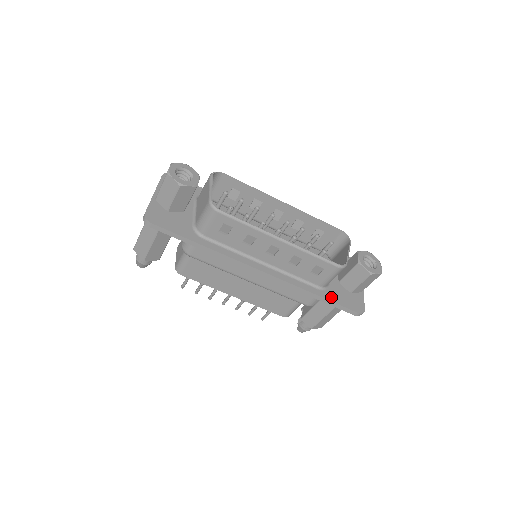
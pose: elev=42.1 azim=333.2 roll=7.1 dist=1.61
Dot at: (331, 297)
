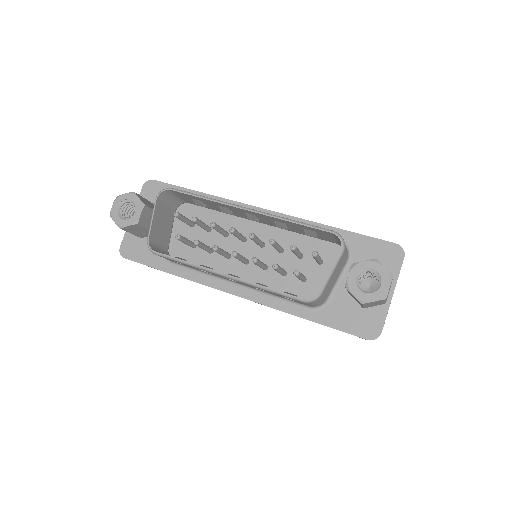
Dot at: (327, 319)
